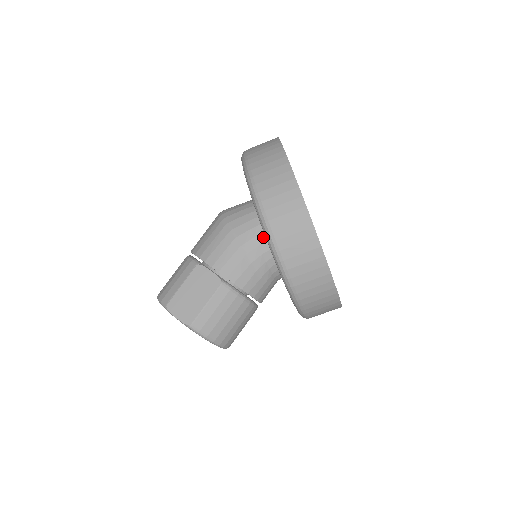
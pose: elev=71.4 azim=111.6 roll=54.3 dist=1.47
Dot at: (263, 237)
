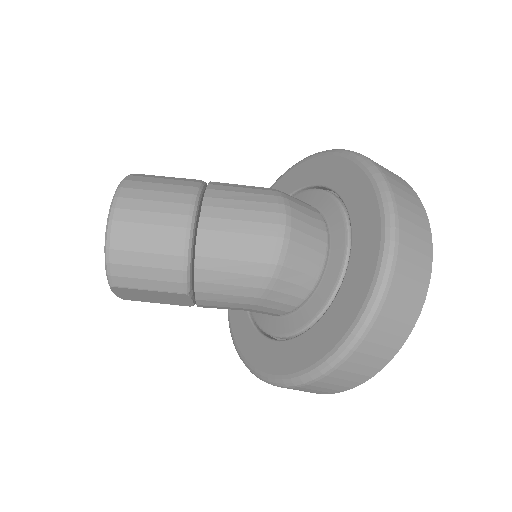
Dot at: (270, 315)
